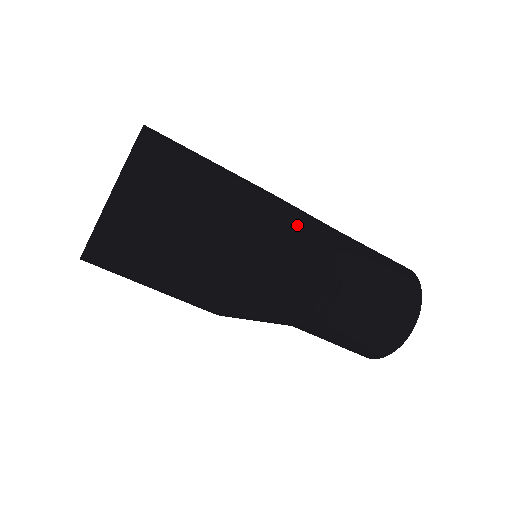
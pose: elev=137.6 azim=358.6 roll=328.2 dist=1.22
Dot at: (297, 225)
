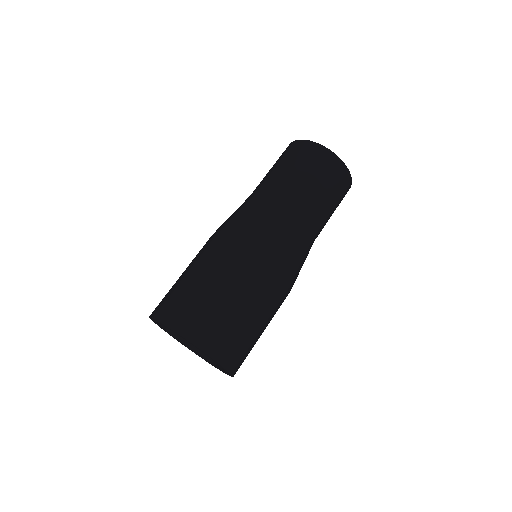
Dot at: (269, 241)
